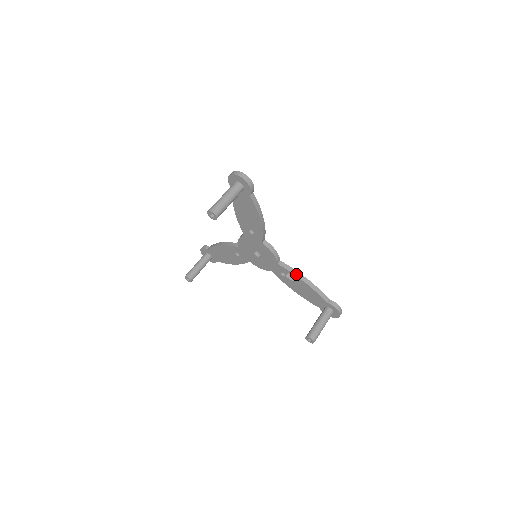
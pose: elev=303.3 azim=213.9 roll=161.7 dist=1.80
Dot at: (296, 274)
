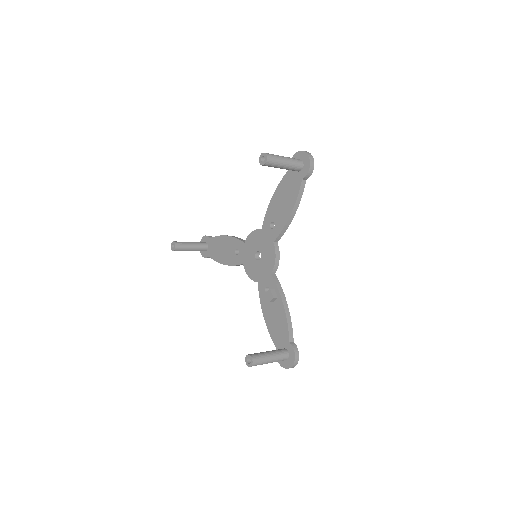
Dot at: (281, 294)
